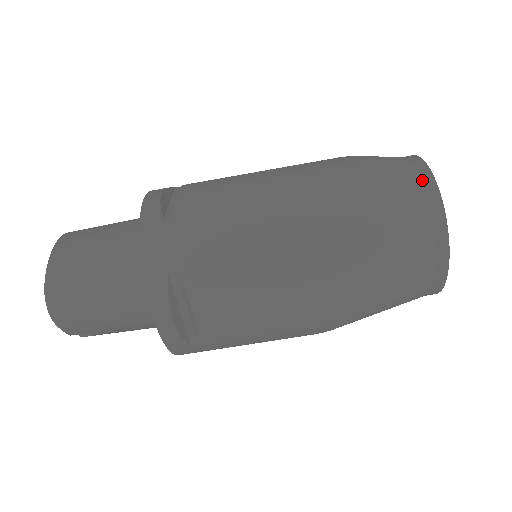
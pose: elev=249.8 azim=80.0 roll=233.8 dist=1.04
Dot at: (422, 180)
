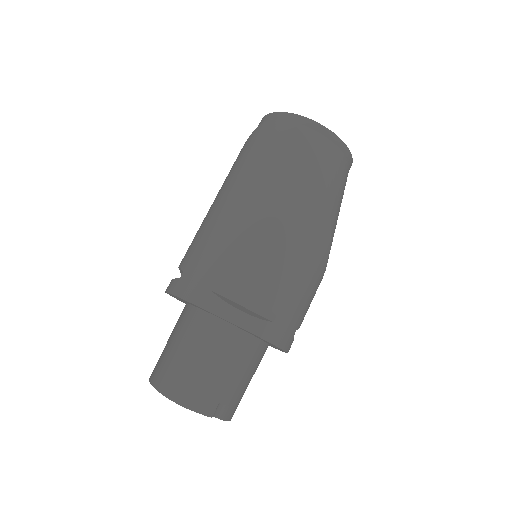
Dot at: (267, 120)
